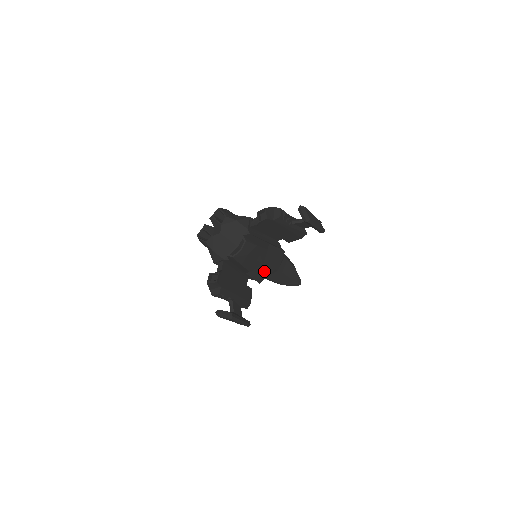
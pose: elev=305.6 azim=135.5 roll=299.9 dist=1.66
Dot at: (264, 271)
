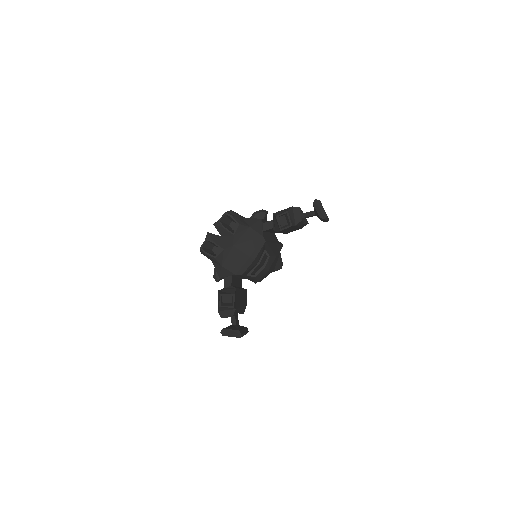
Dot at: occluded
